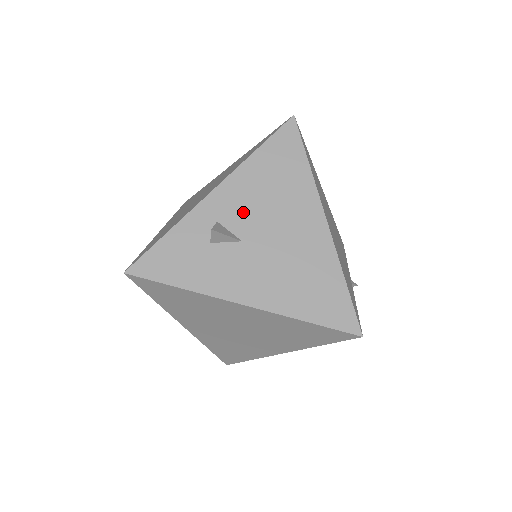
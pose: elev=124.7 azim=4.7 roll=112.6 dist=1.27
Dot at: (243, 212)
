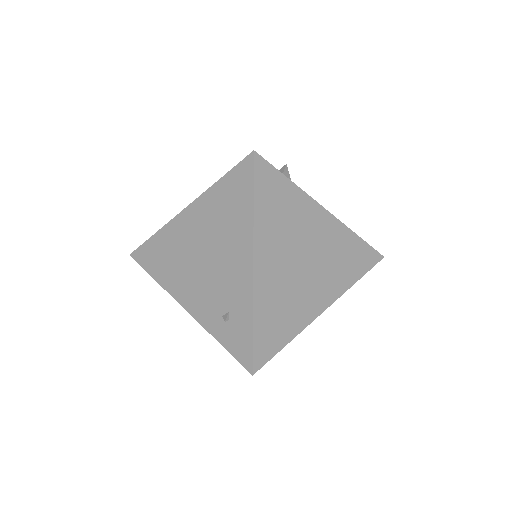
Dot at: occluded
